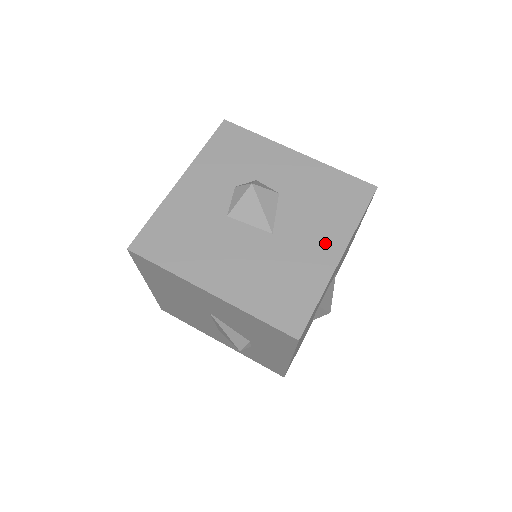
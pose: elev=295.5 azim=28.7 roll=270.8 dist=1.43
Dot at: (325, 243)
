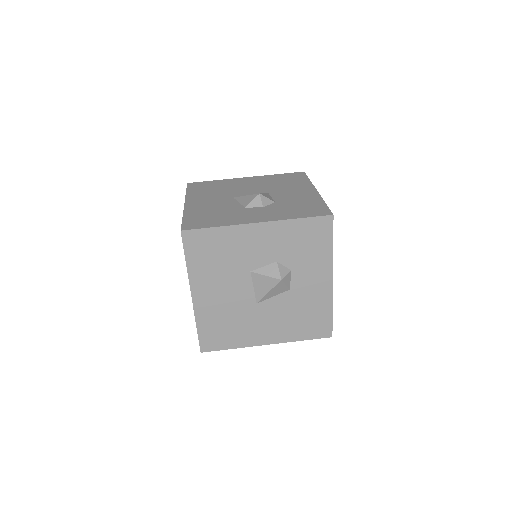
Dot at: (271, 333)
